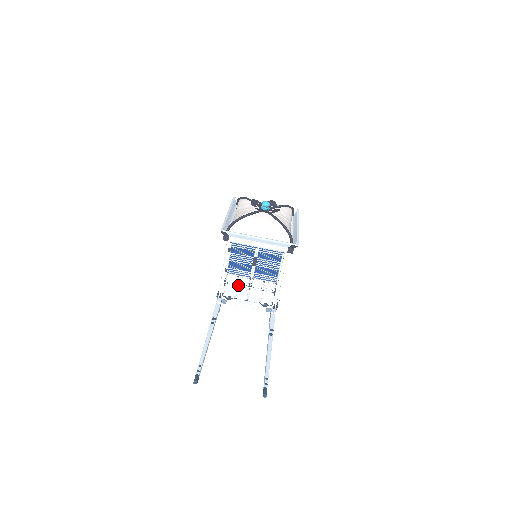
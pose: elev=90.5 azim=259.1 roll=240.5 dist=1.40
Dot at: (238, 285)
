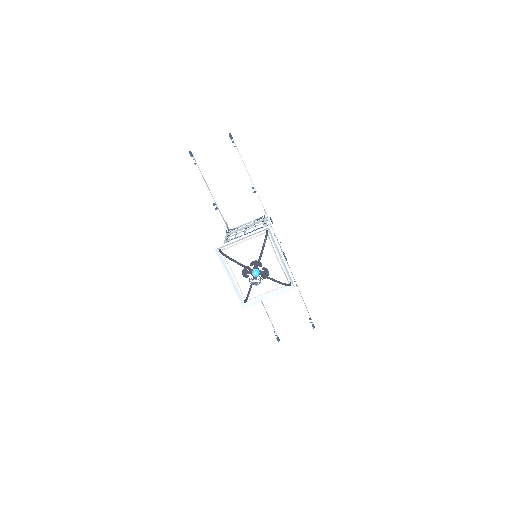
Dot at: occluded
